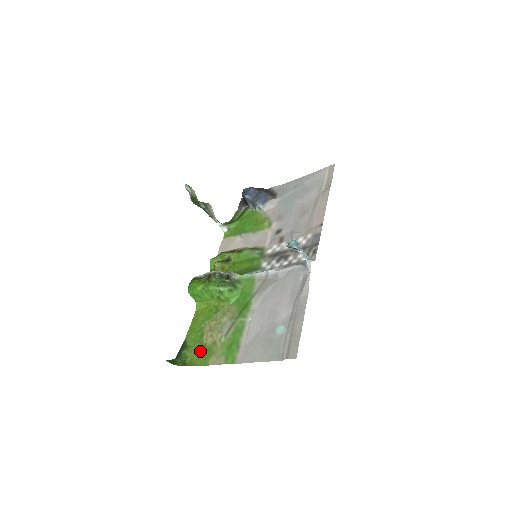
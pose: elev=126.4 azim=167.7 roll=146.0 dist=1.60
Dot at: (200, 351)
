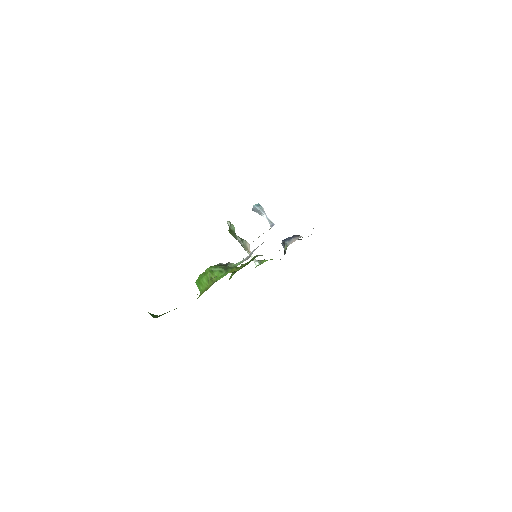
Dot at: occluded
